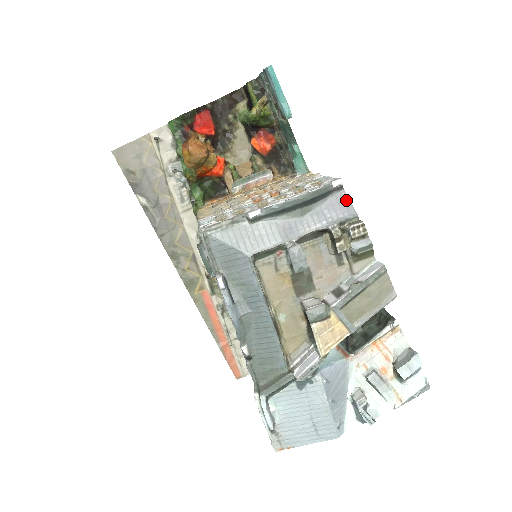
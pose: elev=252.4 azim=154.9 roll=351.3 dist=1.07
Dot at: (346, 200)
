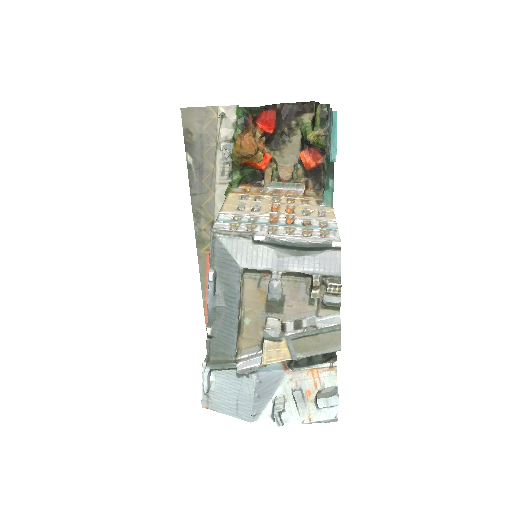
Dot at: (338, 260)
